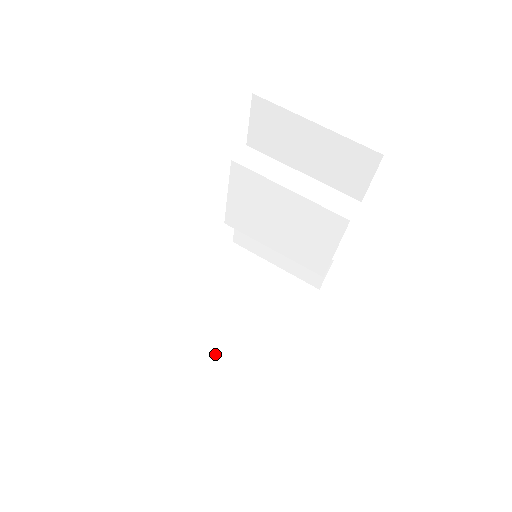
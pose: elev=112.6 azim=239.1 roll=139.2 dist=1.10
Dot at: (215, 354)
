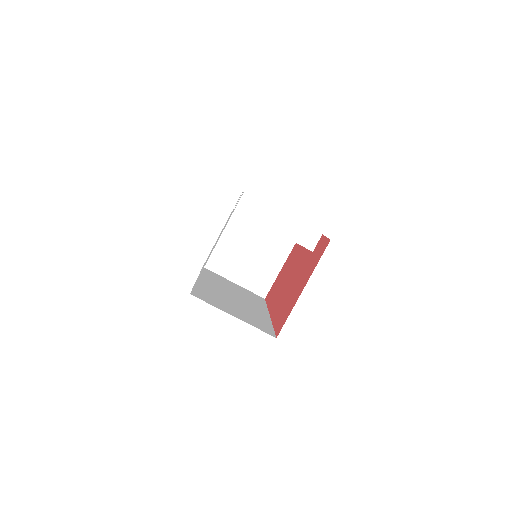
Dot at: (237, 278)
